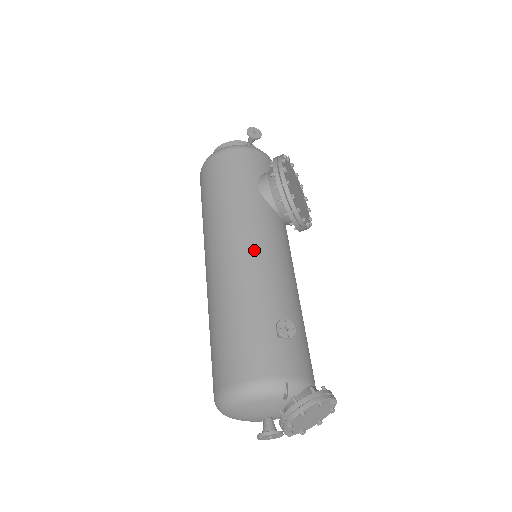
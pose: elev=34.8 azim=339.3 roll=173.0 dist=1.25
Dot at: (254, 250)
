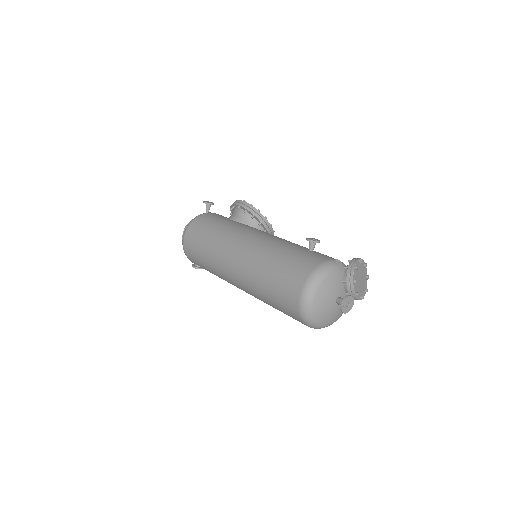
Dot at: (259, 235)
